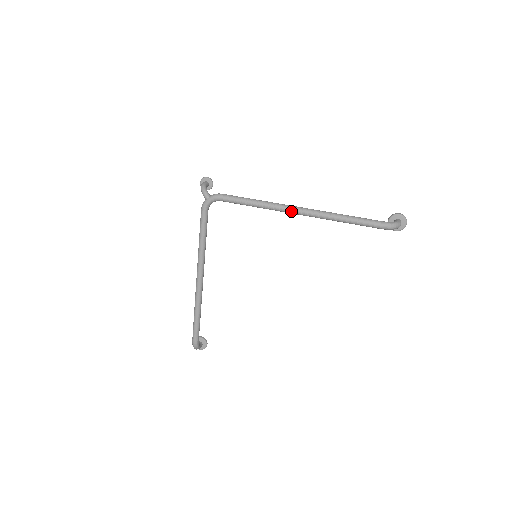
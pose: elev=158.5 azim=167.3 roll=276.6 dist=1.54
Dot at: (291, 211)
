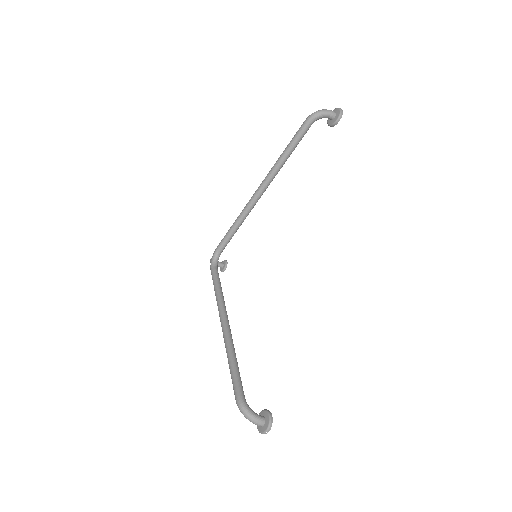
Dot at: (254, 195)
